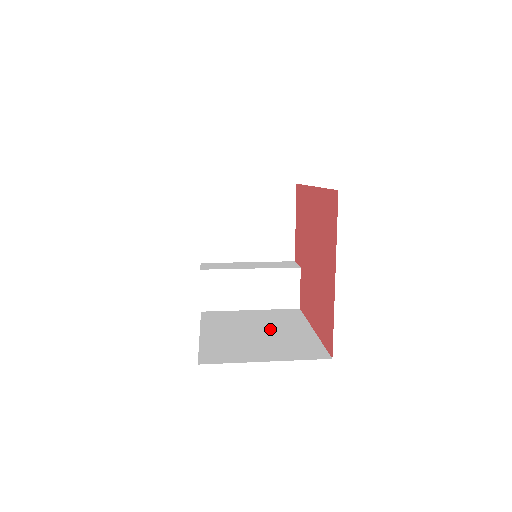
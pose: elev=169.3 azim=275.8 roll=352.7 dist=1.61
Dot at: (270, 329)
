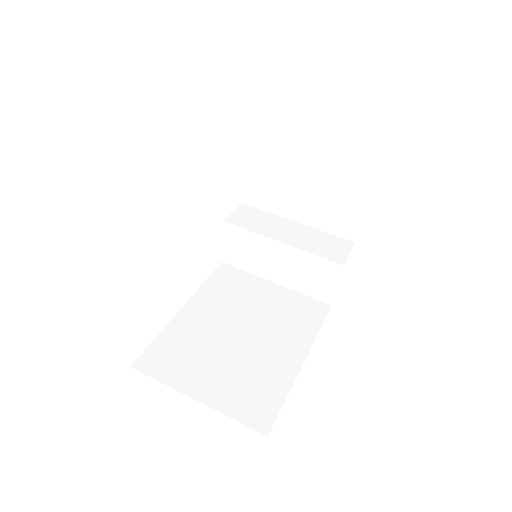
Dot at: (258, 335)
